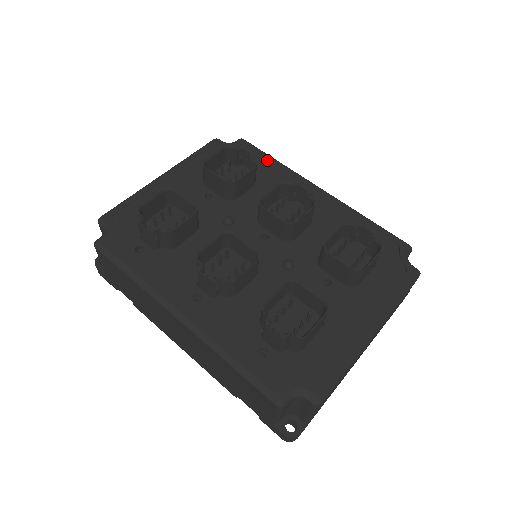
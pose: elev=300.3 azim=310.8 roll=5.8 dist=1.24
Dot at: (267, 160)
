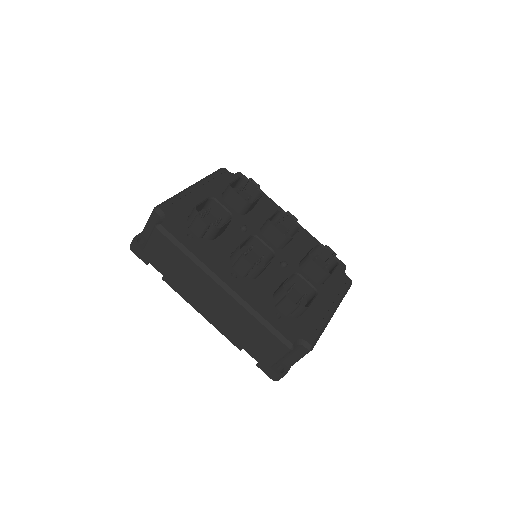
Dot at: occluded
